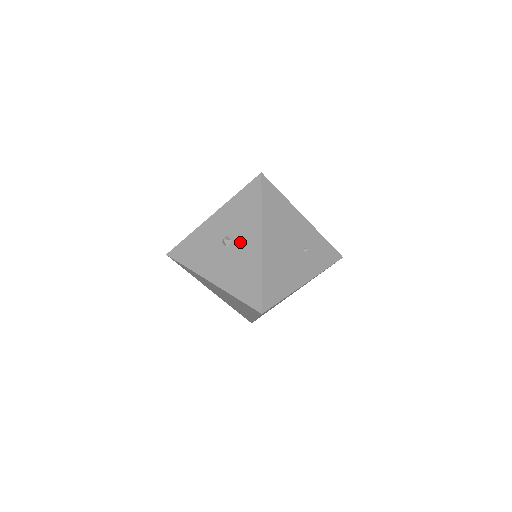
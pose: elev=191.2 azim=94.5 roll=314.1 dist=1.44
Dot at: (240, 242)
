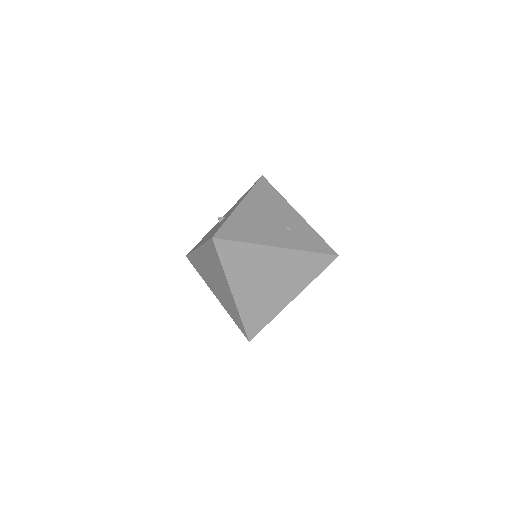
Dot at: occluded
